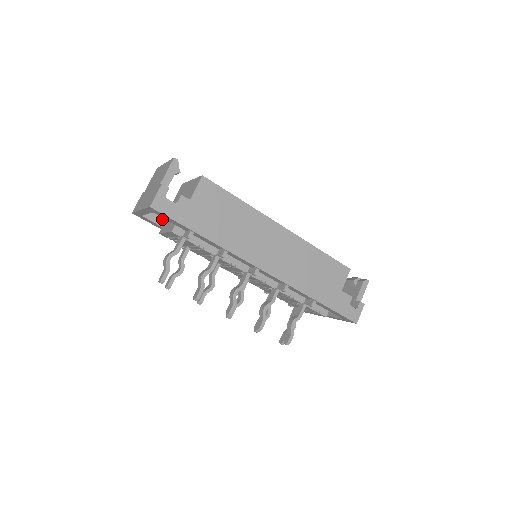
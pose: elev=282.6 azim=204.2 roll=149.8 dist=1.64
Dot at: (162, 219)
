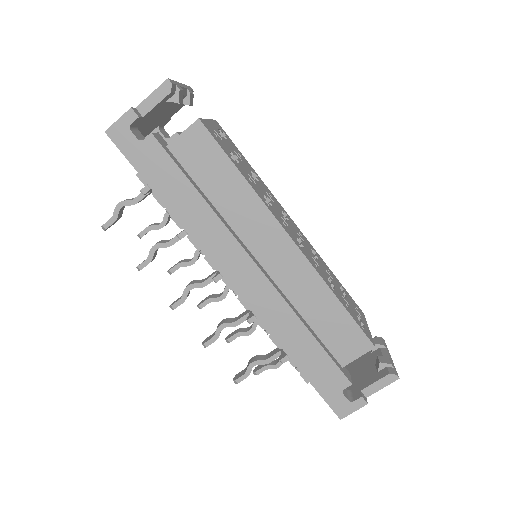
Dot at: occluded
